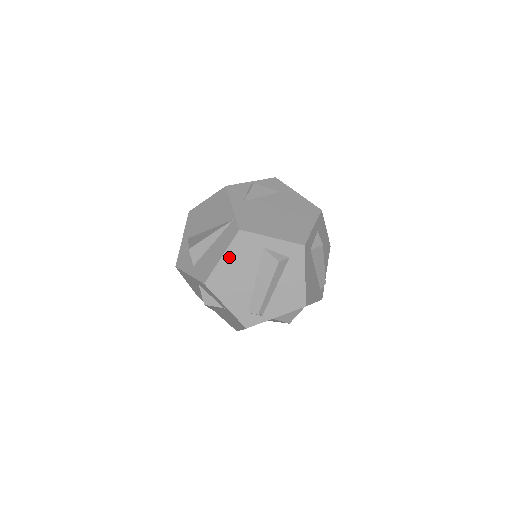
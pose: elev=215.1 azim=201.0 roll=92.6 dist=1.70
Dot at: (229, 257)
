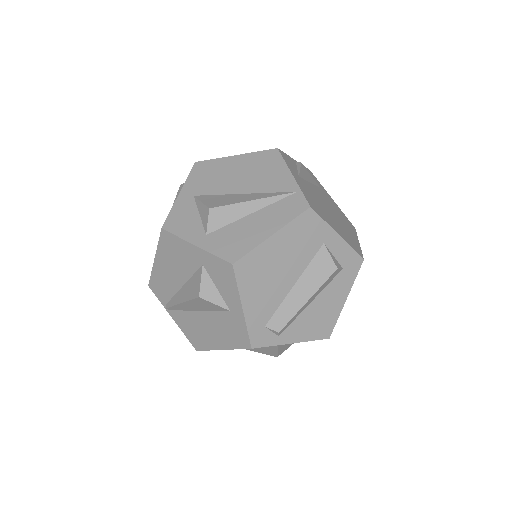
Dot at: (281, 239)
